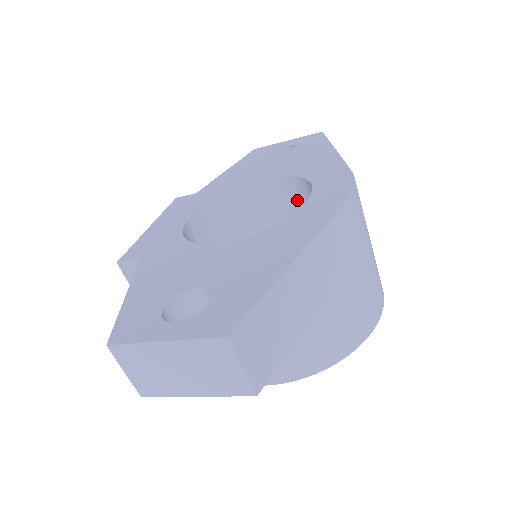
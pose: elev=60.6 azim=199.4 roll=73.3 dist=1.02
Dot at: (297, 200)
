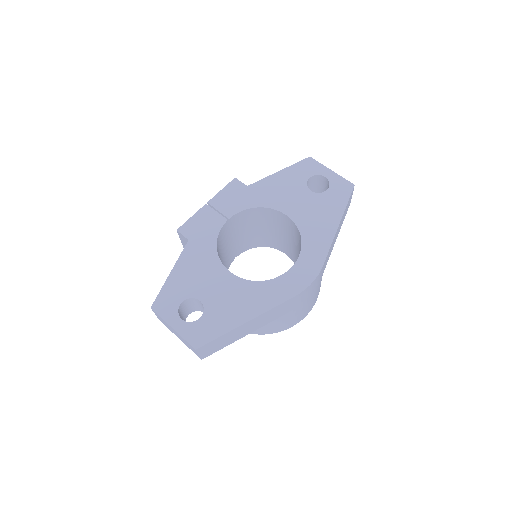
Dot at: (298, 239)
